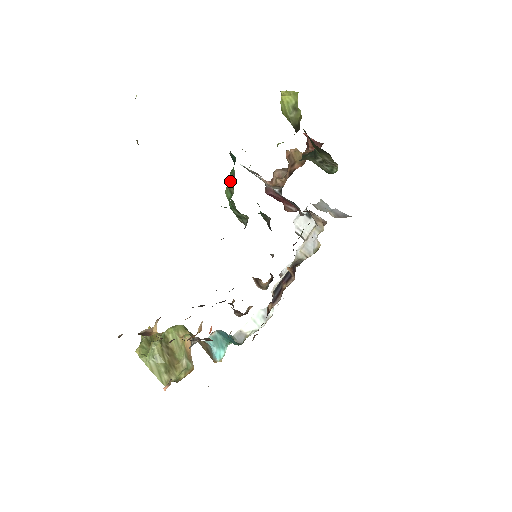
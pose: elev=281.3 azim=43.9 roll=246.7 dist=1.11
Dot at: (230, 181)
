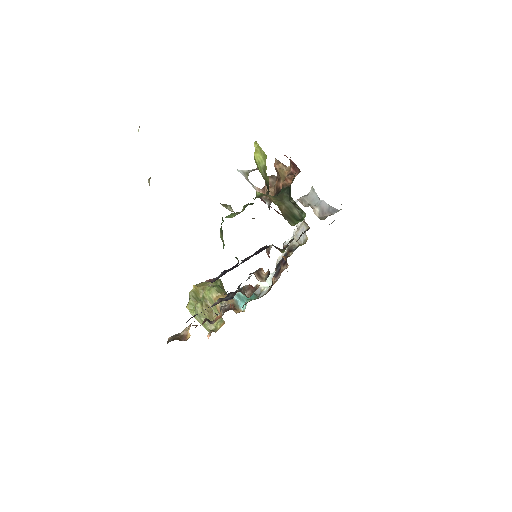
Dot at: (221, 233)
